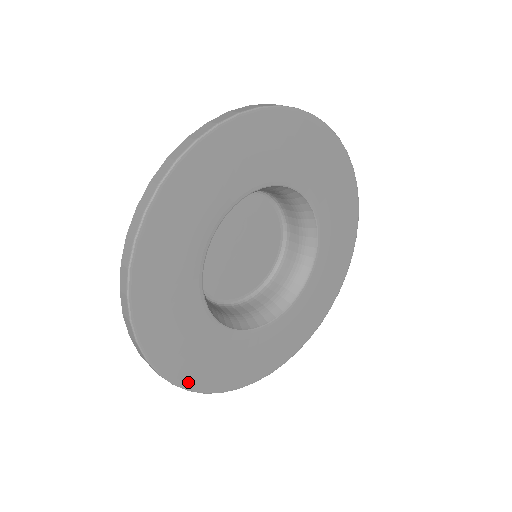
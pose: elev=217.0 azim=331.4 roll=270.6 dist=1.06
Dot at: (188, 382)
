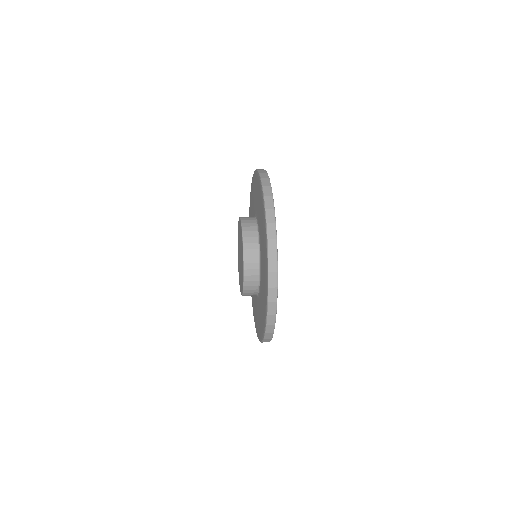
Dot at: (277, 280)
